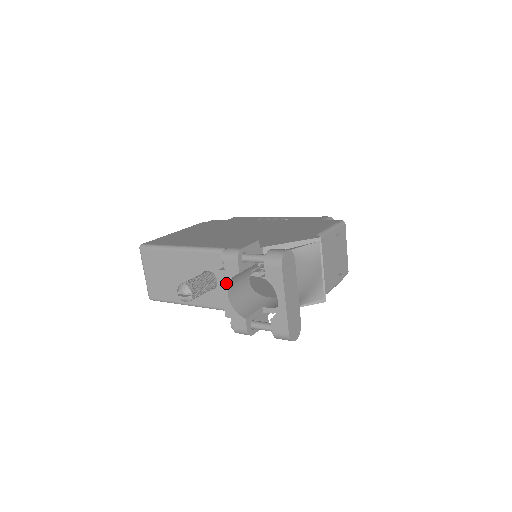
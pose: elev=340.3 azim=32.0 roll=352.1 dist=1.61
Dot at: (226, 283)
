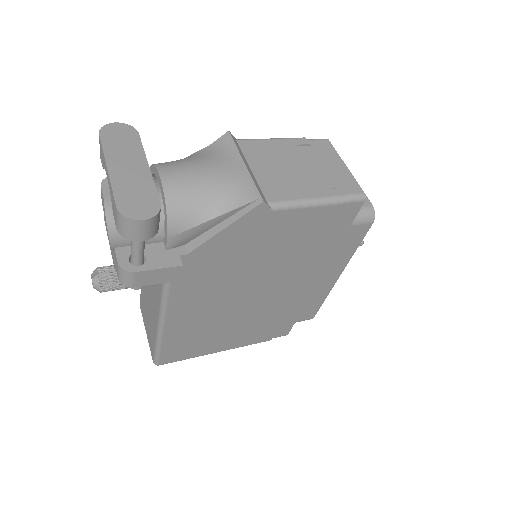
Dot at: (106, 226)
